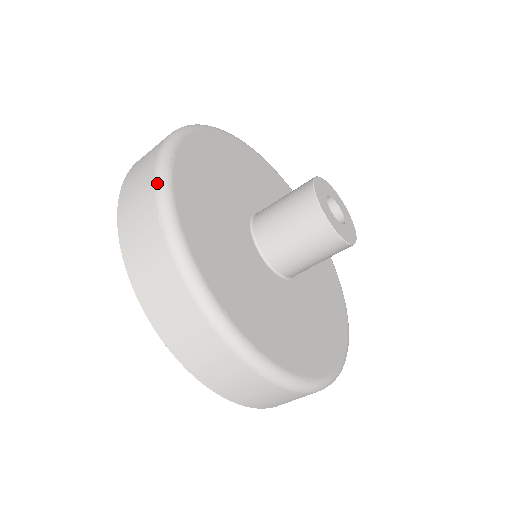
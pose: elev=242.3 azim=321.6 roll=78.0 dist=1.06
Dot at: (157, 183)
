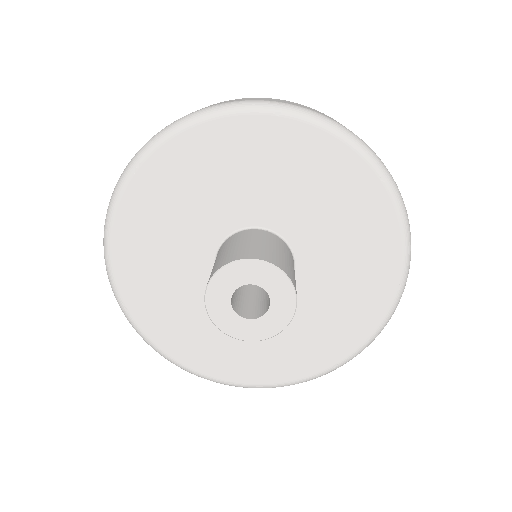
Dot at: occluded
